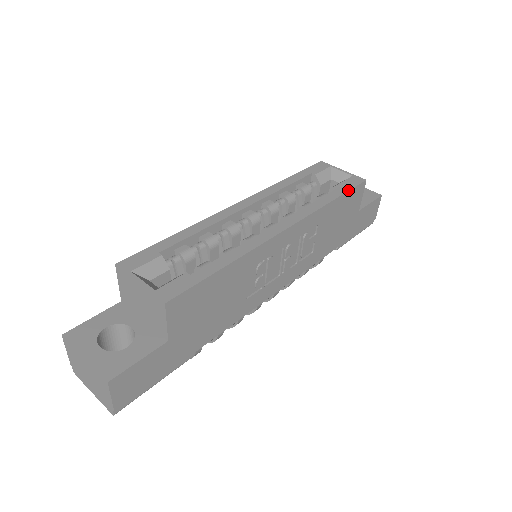
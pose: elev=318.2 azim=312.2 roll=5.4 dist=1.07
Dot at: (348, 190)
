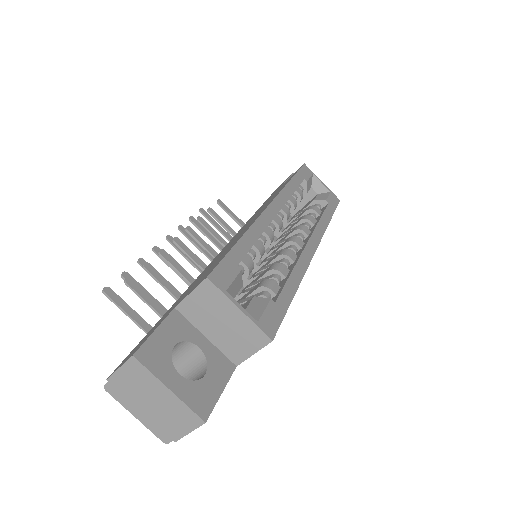
Dot at: occluded
